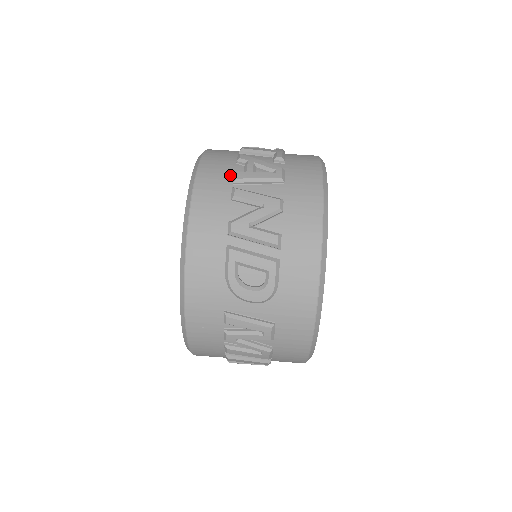
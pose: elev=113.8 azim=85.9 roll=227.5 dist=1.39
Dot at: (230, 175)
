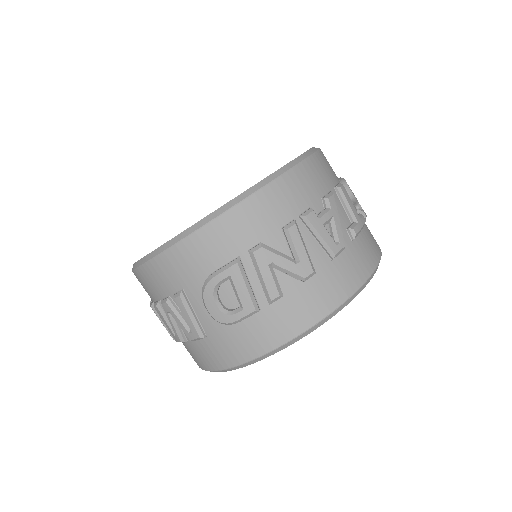
Dot at: (306, 205)
